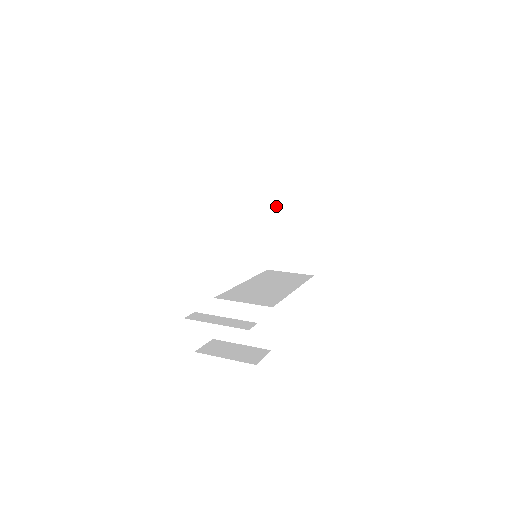
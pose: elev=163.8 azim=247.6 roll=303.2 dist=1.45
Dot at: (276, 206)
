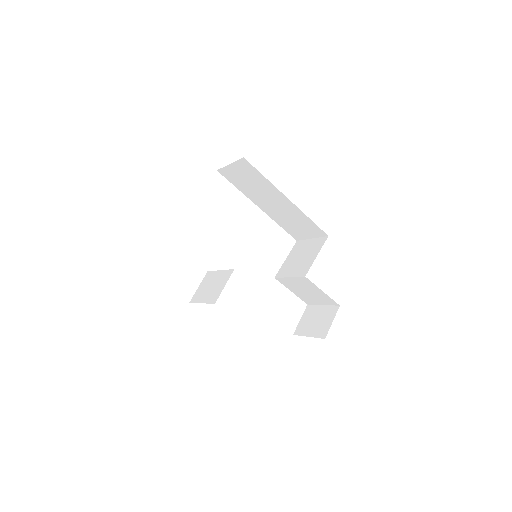
Dot at: (304, 251)
